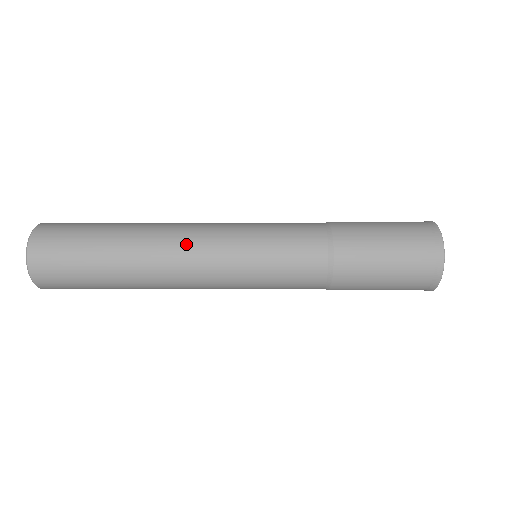
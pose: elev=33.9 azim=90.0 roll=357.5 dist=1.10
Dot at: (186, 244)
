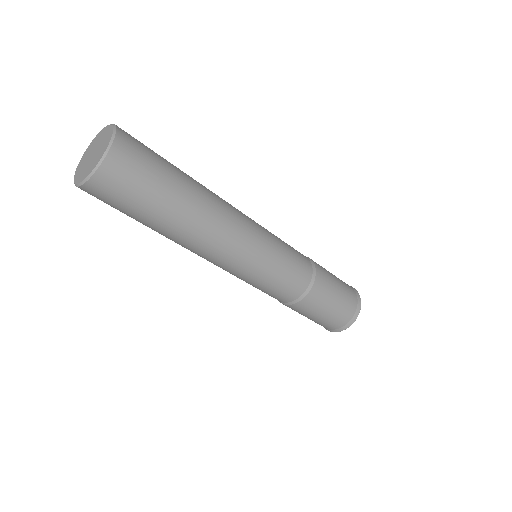
Dot at: (237, 215)
